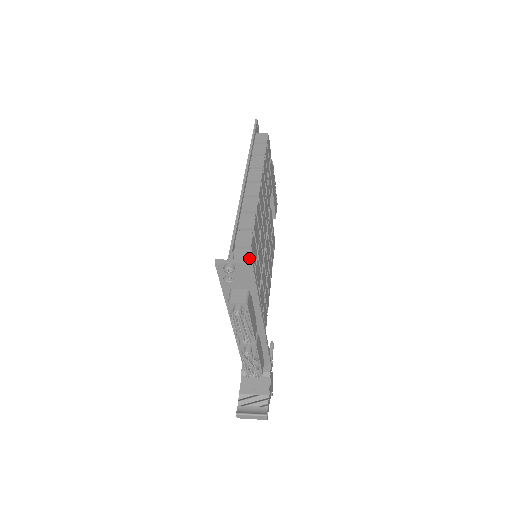
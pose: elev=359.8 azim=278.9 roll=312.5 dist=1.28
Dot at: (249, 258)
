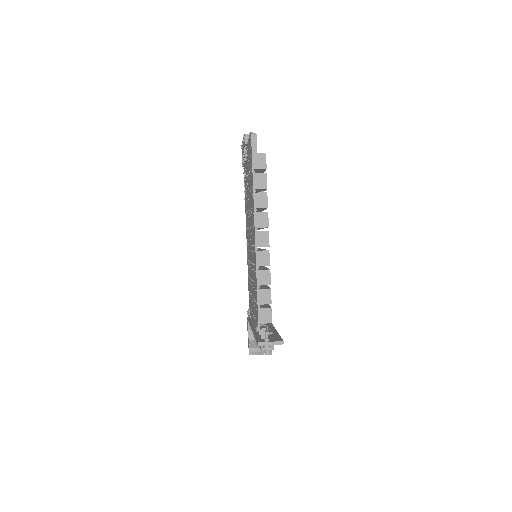
Dot at: occluded
